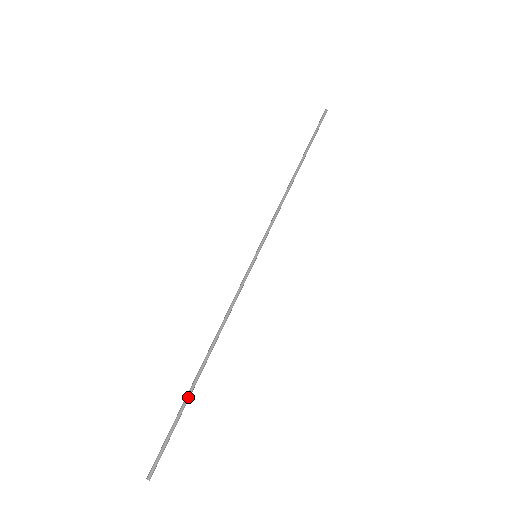
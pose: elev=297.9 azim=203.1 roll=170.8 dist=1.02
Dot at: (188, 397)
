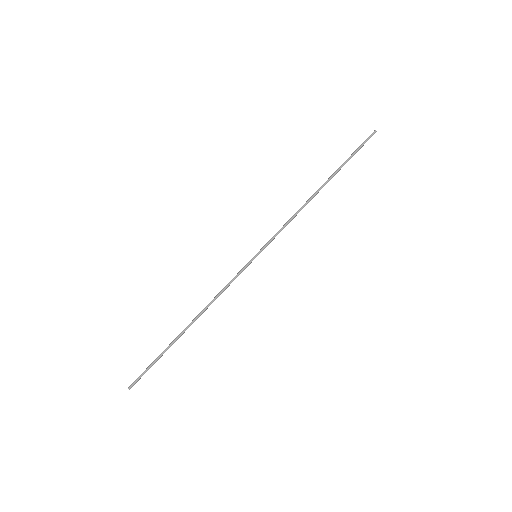
Dot at: (169, 346)
